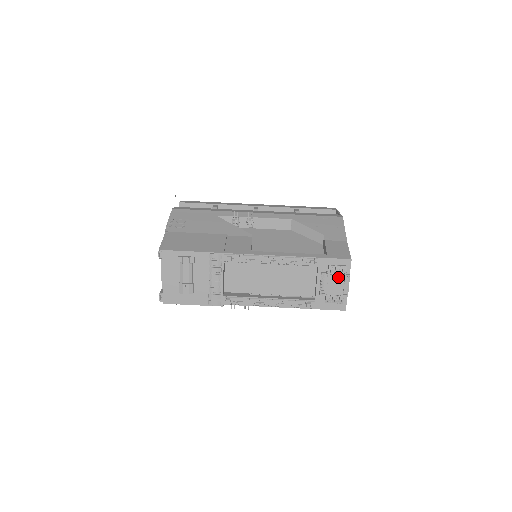
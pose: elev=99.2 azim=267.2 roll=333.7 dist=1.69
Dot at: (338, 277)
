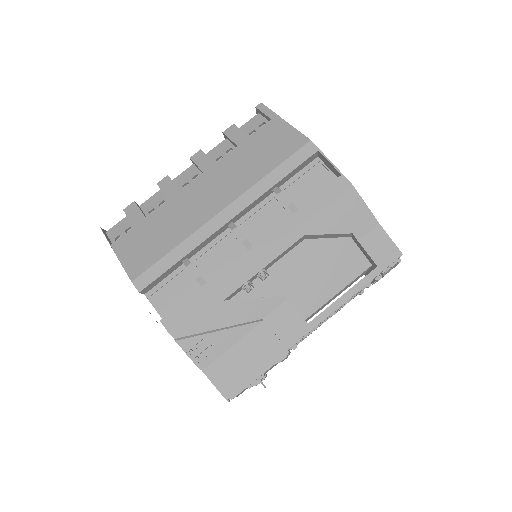
Dot at: occluded
